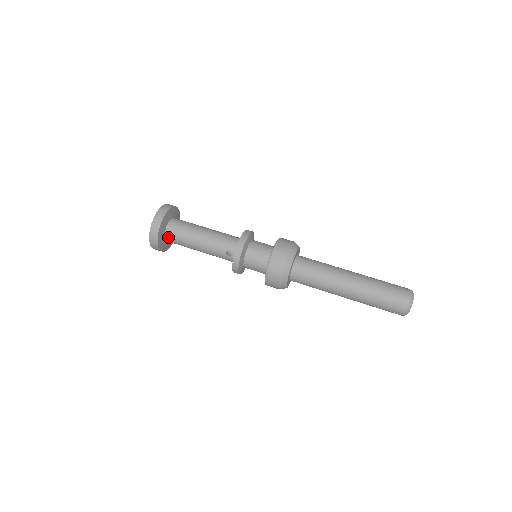
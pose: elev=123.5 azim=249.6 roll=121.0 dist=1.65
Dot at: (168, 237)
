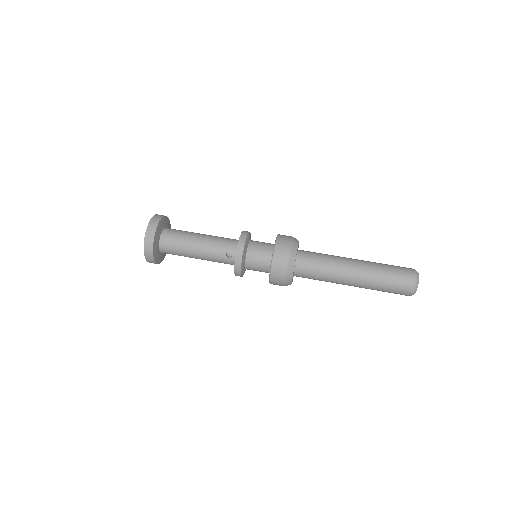
Dot at: (163, 246)
